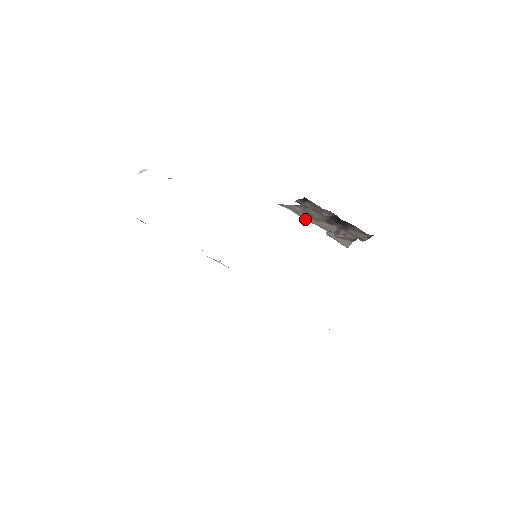
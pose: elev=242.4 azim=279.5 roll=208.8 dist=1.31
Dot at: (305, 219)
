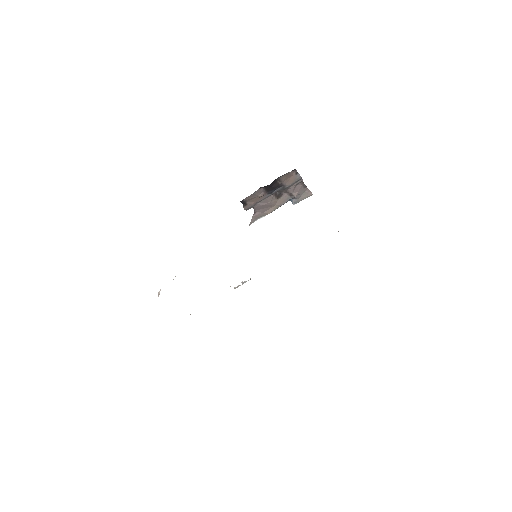
Dot at: (269, 213)
